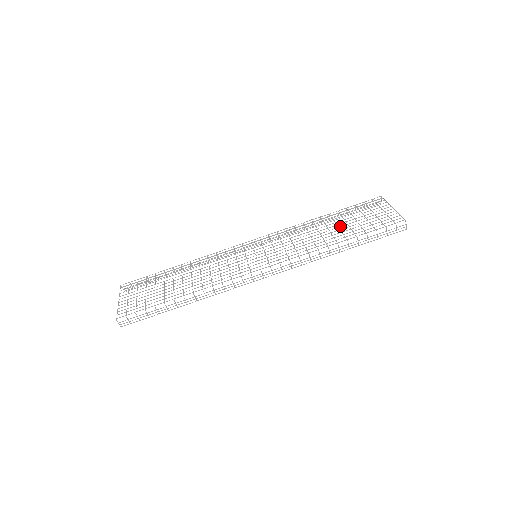
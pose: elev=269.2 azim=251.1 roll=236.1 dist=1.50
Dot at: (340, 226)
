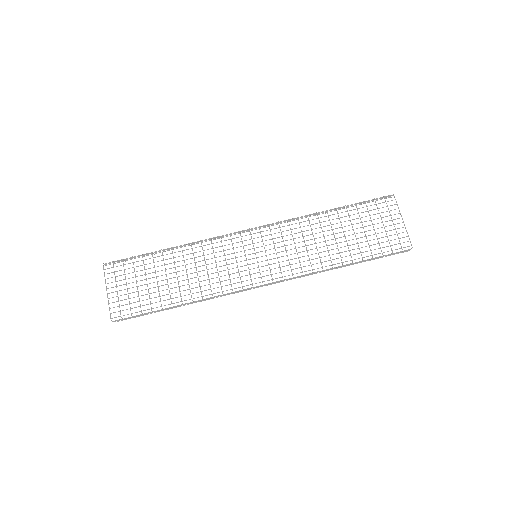
Dot at: occluded
